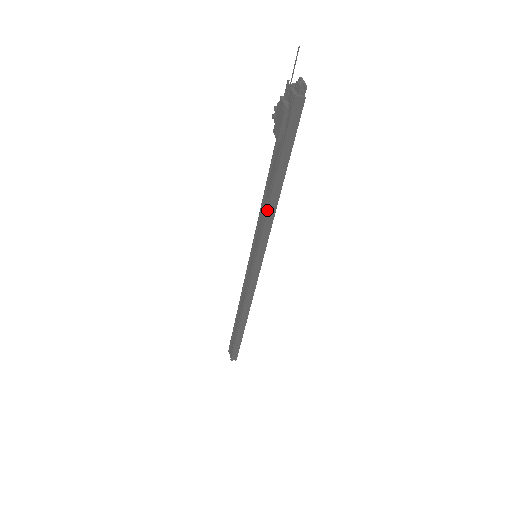
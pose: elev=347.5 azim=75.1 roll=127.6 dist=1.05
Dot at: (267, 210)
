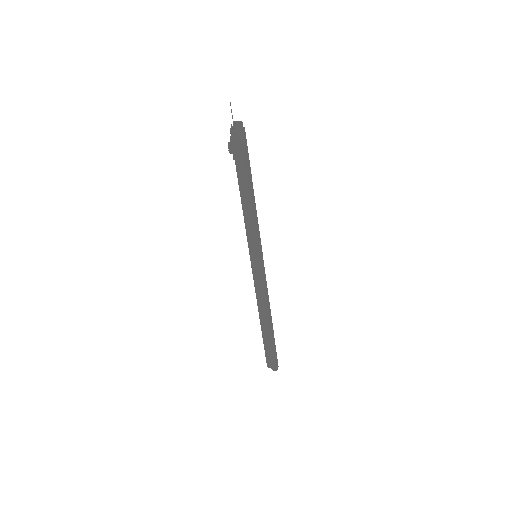
Dot at: (252, 210)
